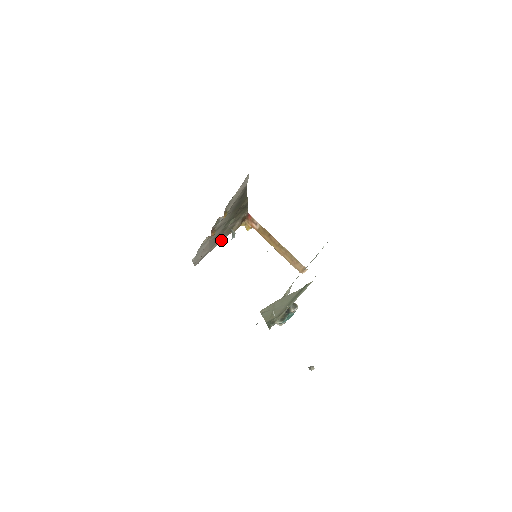
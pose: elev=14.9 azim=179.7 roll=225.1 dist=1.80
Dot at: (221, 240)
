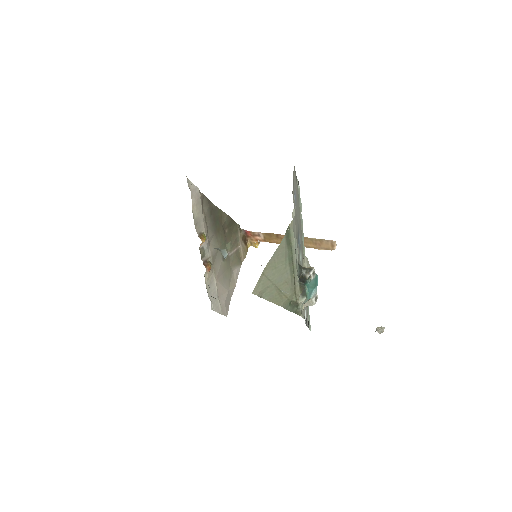
Dot at: (236, 274)
